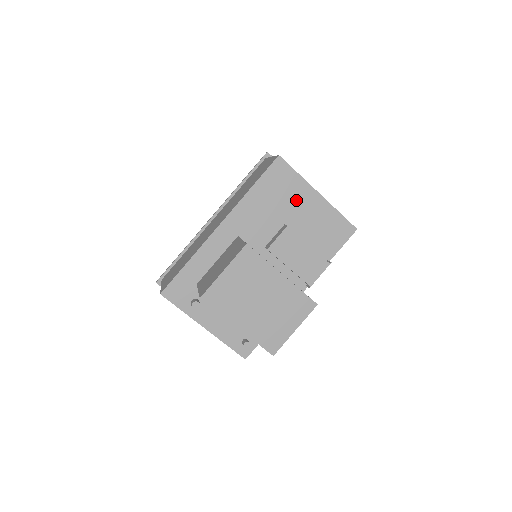
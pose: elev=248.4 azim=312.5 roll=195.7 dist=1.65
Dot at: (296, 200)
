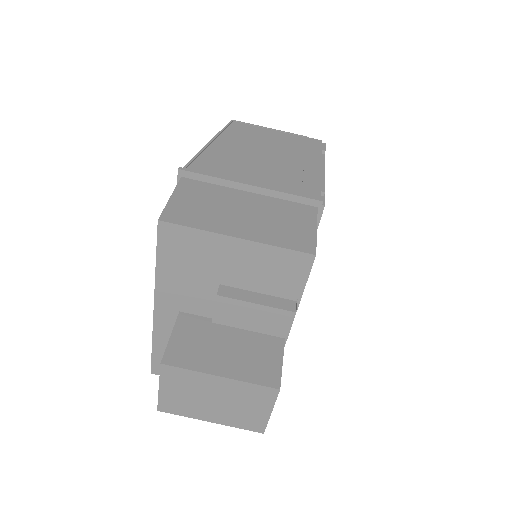
Dot at: (214, 256)
